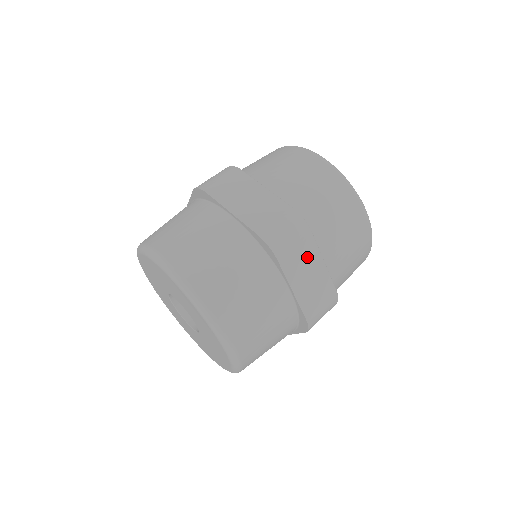
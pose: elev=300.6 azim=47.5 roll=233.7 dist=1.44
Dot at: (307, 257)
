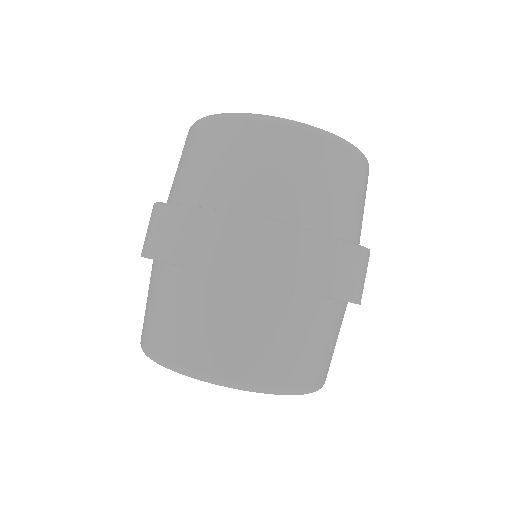
Dot at: occluded
